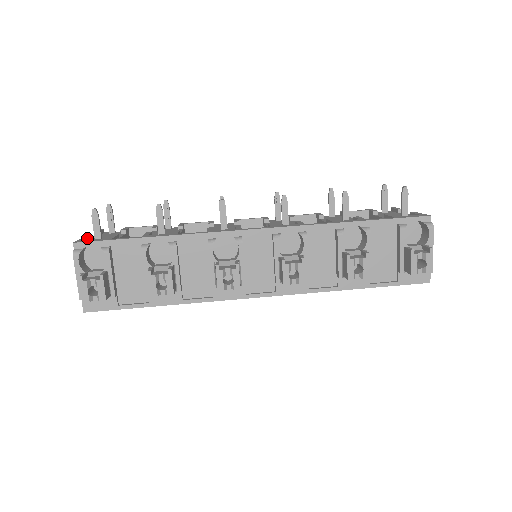
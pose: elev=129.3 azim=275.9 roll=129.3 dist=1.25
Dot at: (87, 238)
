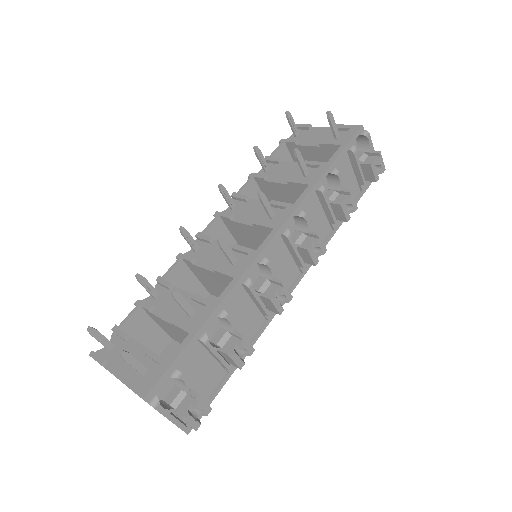
Dot at: (130, 380)
